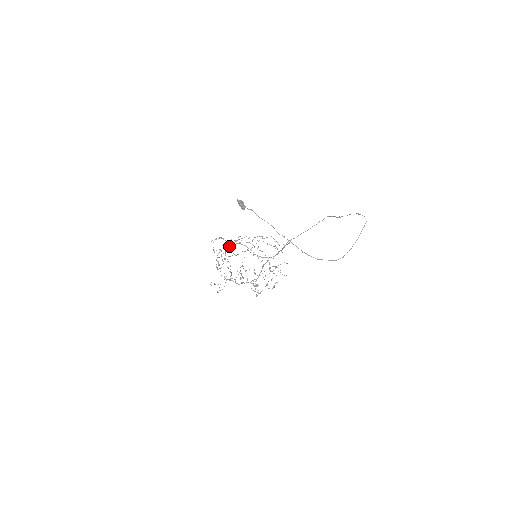
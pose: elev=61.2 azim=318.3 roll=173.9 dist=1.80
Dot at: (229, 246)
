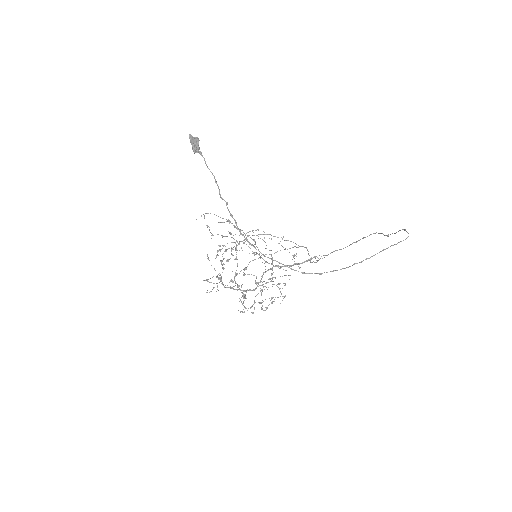
Dot at: occluded
